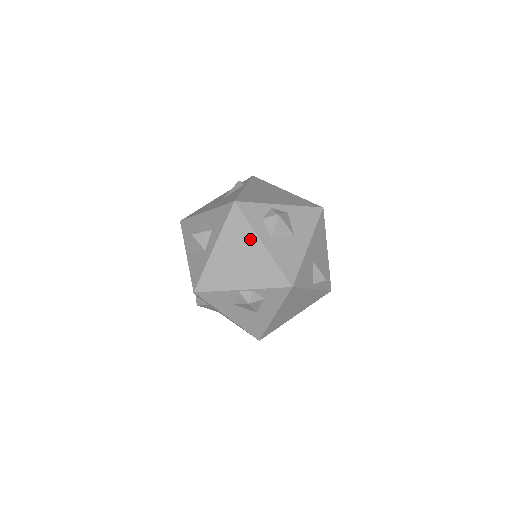
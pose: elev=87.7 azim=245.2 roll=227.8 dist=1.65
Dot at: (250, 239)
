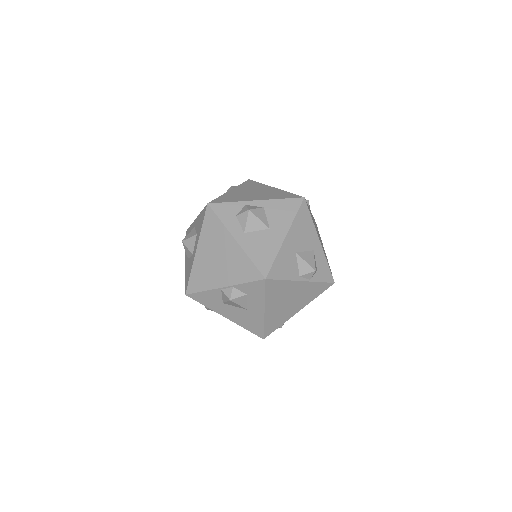
Dot at: (224, 237)
